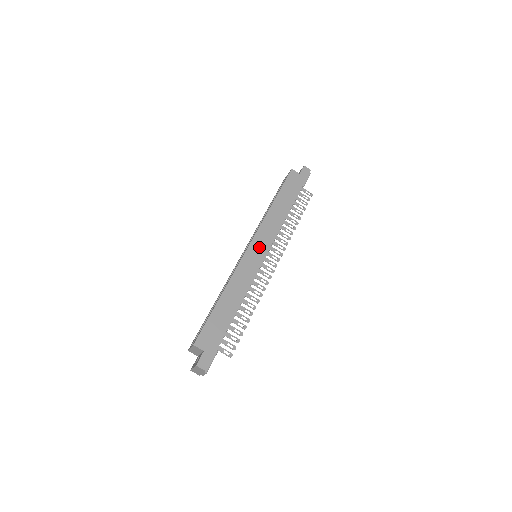
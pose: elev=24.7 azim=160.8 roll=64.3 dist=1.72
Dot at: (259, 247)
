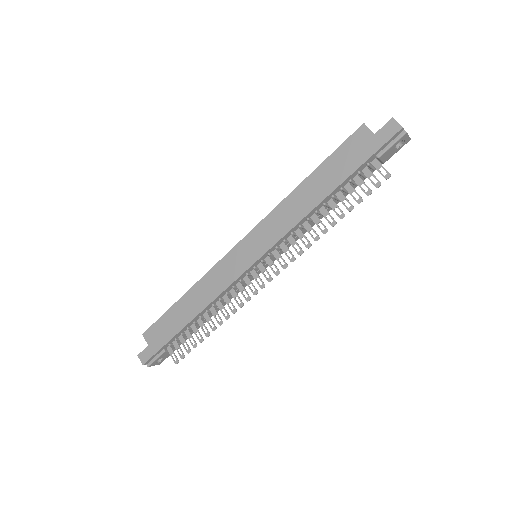
Dot at: (250, 248)
